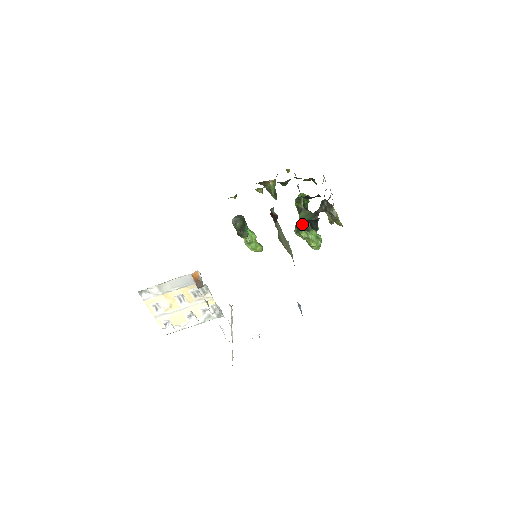
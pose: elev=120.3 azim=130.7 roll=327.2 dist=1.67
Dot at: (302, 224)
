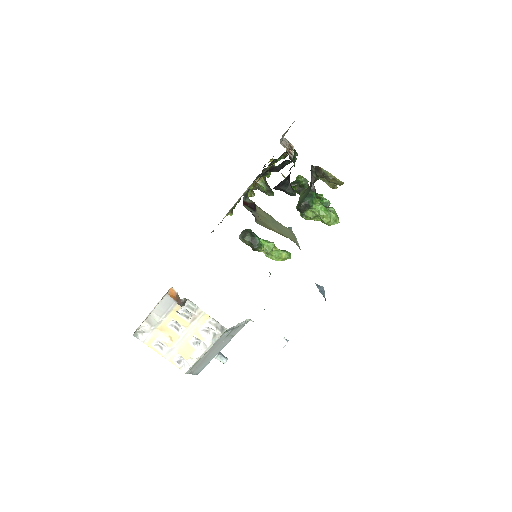
Dot at: (300, 203)
